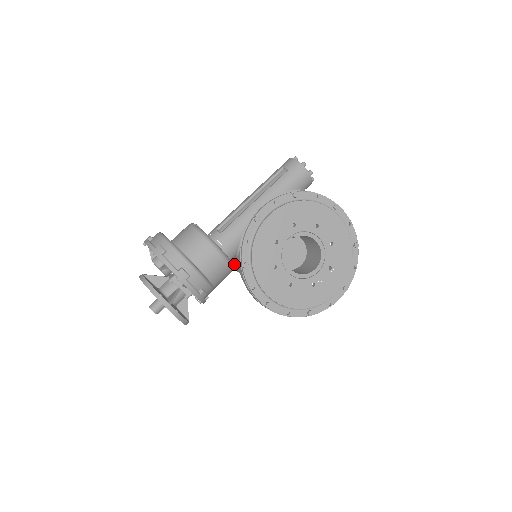
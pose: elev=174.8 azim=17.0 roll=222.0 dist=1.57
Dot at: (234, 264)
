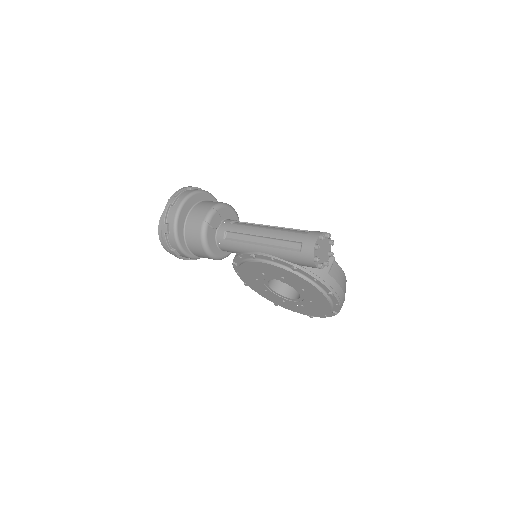
Dot at: occluded
